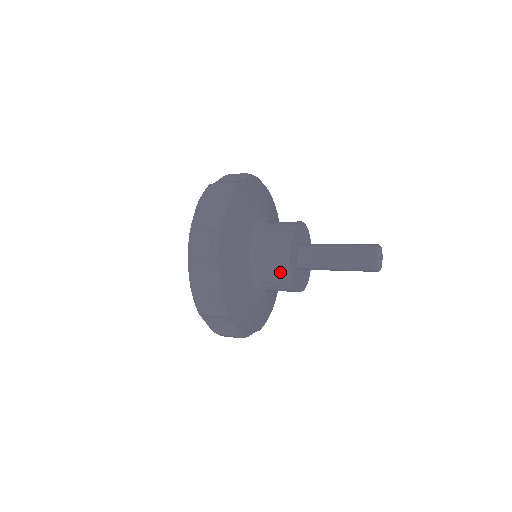
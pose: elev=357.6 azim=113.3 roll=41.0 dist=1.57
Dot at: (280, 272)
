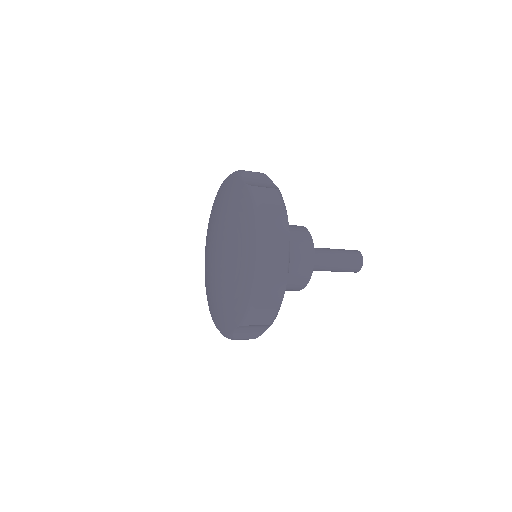
Dot at: (302, 276)
